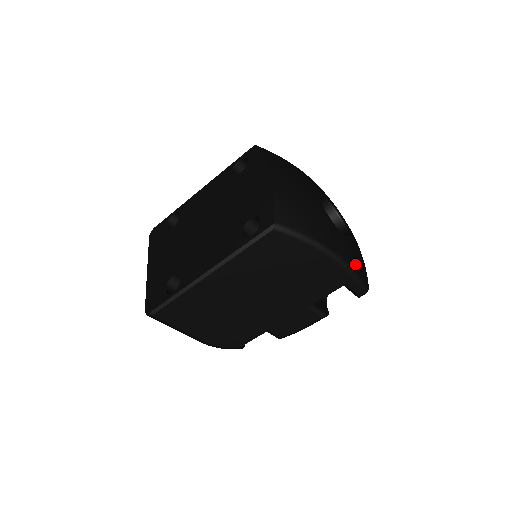
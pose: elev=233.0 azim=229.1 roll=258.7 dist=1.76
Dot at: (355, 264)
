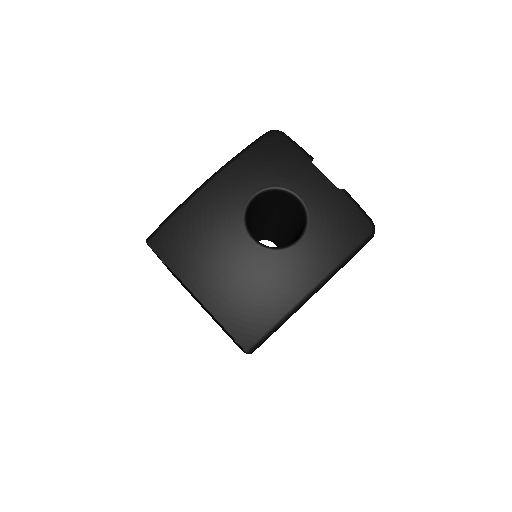
Dot at: (339, 249)
